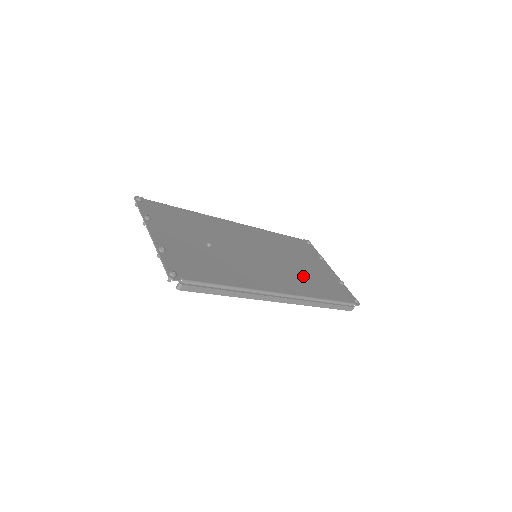
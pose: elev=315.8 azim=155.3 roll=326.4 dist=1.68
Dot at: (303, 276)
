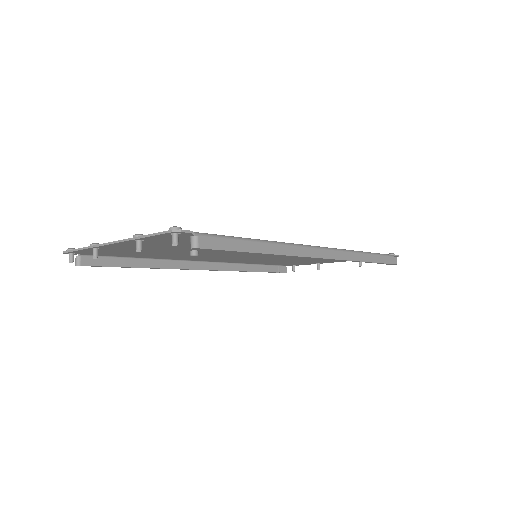
Dot at: occluded
